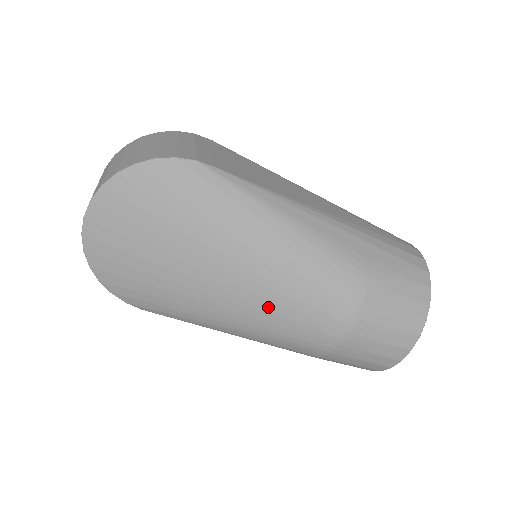
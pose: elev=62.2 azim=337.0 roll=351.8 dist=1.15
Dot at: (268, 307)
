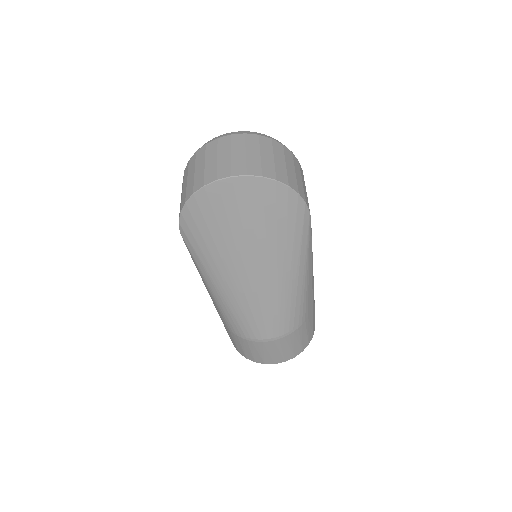
Dot at: (253, 301)
